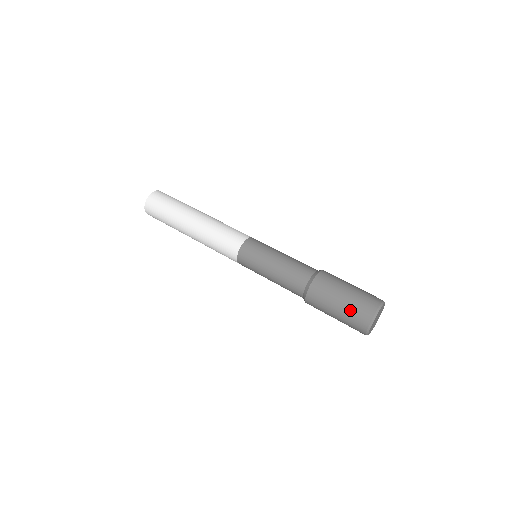
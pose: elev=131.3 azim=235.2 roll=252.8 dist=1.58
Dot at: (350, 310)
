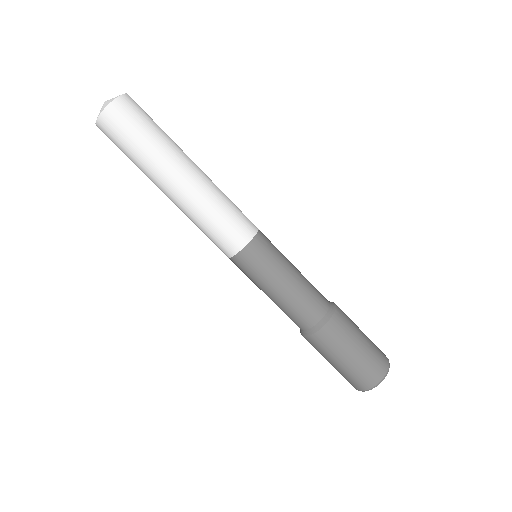
Dot at: occluded
